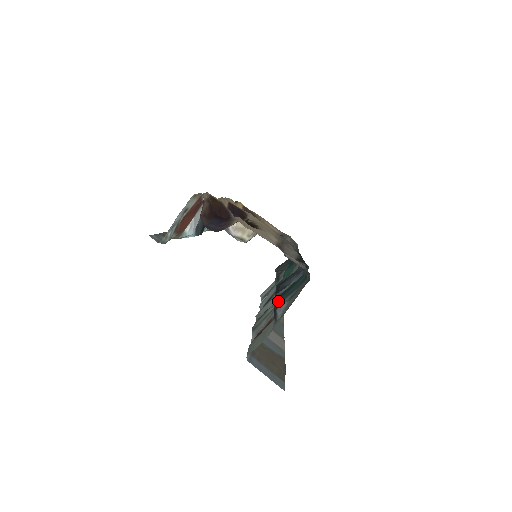
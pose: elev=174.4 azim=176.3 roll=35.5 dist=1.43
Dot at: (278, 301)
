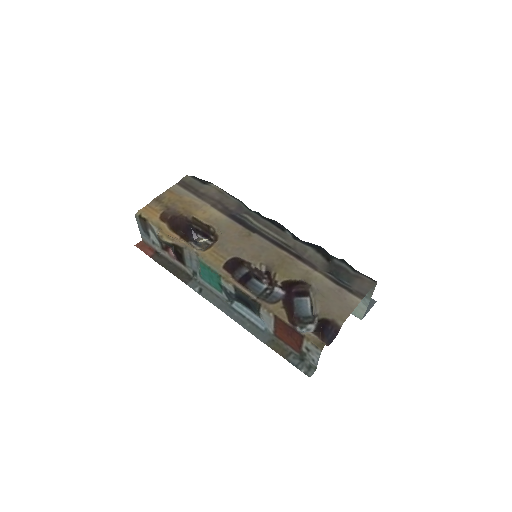
Dot at: occluded
